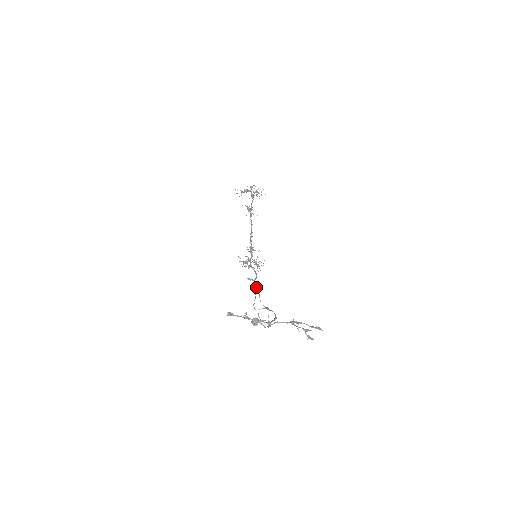
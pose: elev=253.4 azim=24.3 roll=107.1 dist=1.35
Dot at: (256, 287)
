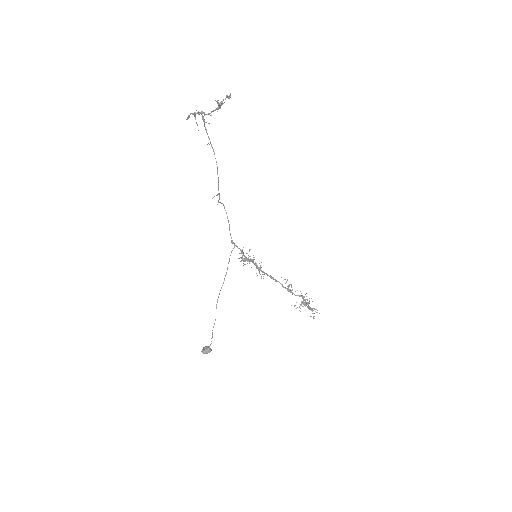
Dot at: (229, 224)
